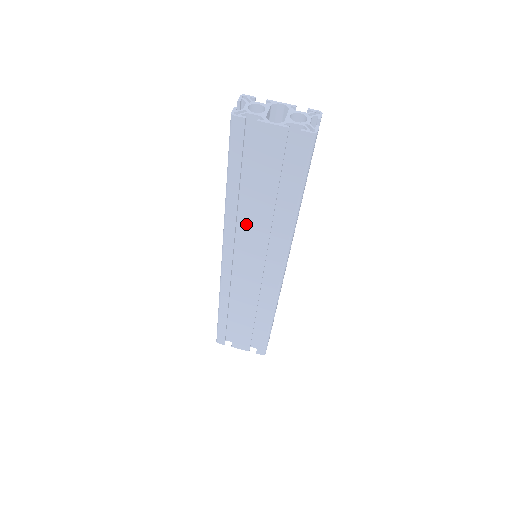
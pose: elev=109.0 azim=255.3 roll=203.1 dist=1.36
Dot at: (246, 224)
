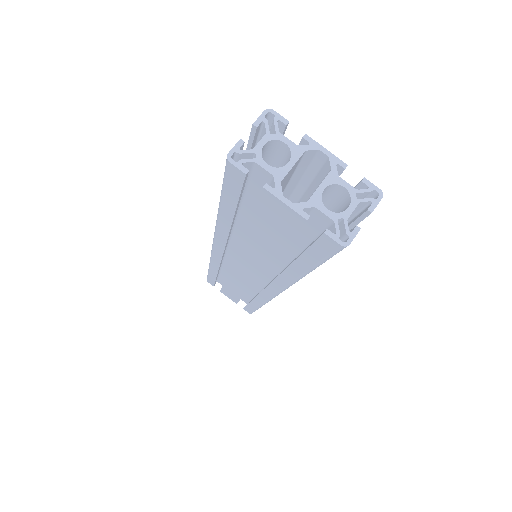
Dot at: (240, 246)
